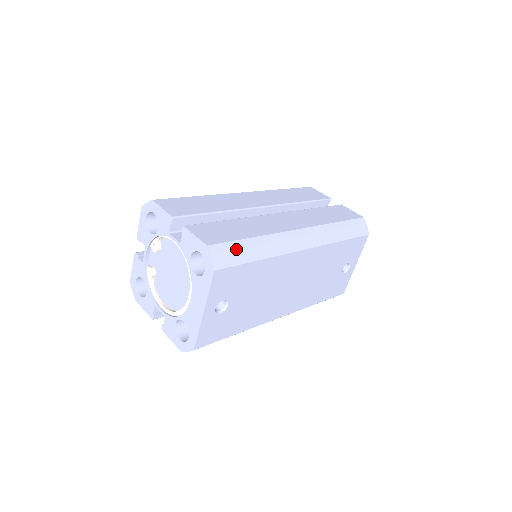
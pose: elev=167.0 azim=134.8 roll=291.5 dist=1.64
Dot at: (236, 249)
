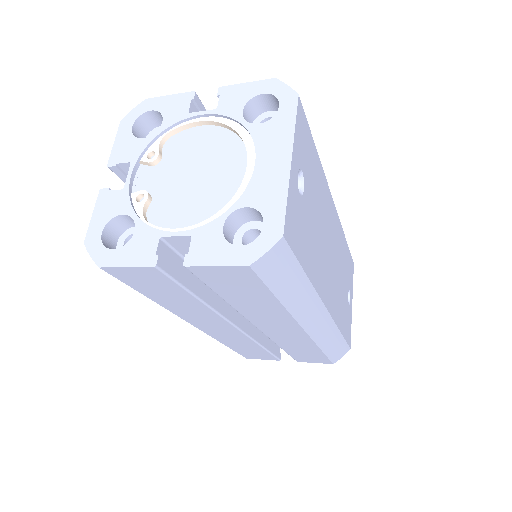
Dot at: occluded
